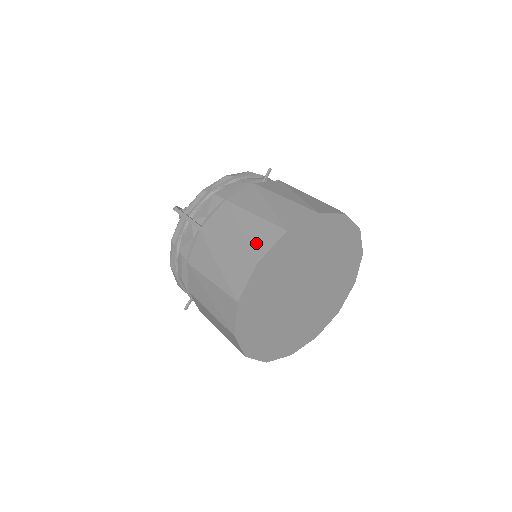
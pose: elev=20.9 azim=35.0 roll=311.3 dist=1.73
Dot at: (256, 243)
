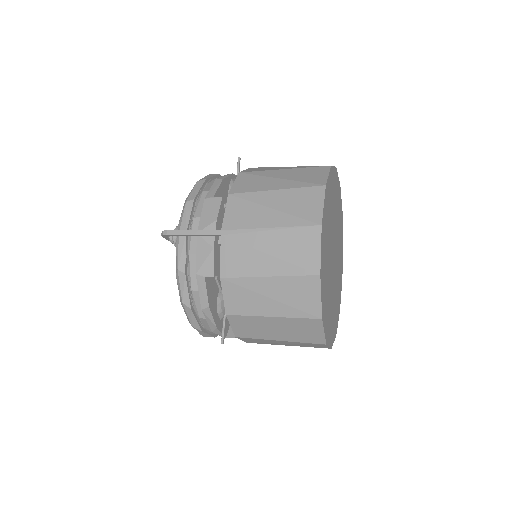
Dot at: (303, 210)
